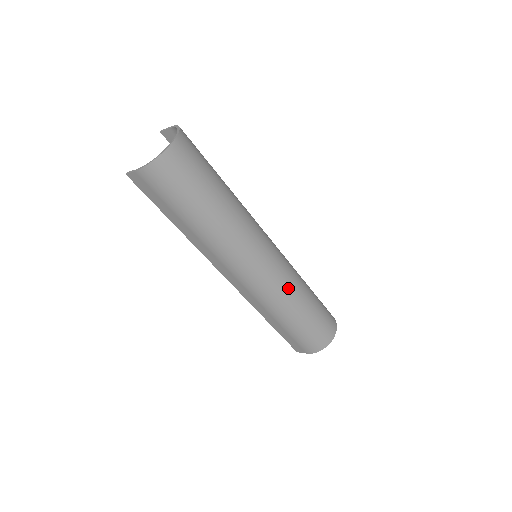
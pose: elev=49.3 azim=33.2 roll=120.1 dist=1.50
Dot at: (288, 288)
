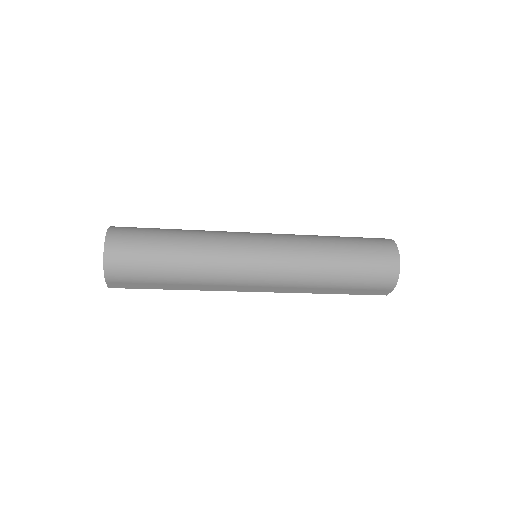
Dot at: (303, 257)
